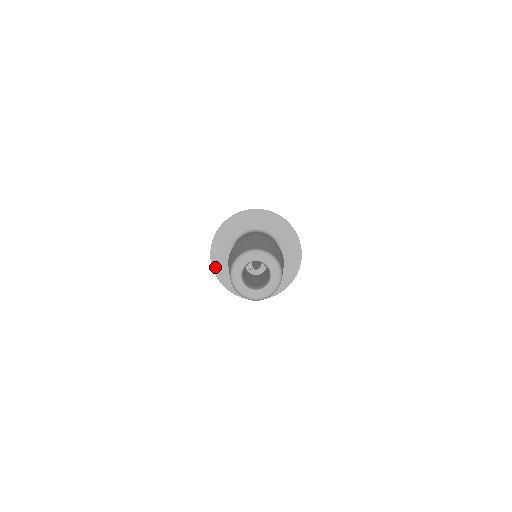
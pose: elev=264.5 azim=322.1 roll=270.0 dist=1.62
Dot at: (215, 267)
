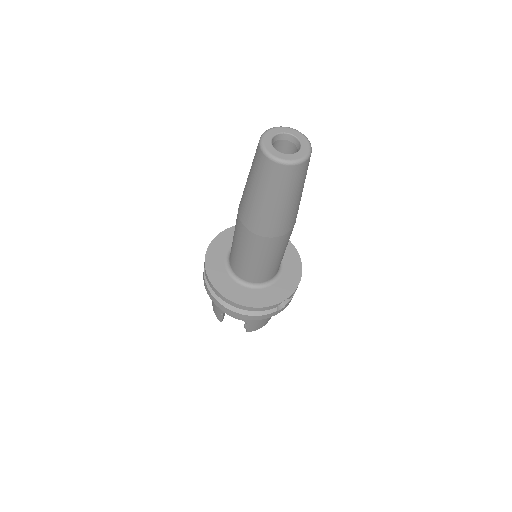
Dot at: (222, 235)
